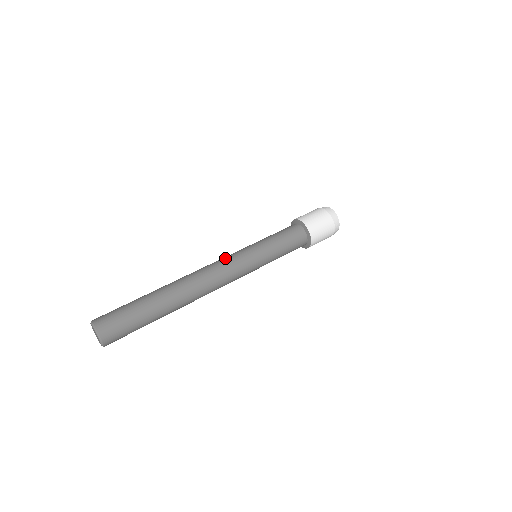
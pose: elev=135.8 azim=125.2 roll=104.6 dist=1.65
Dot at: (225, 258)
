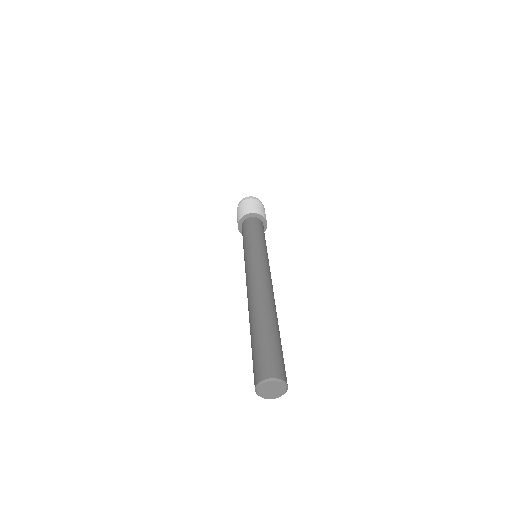
Dot at: (246, 273)
